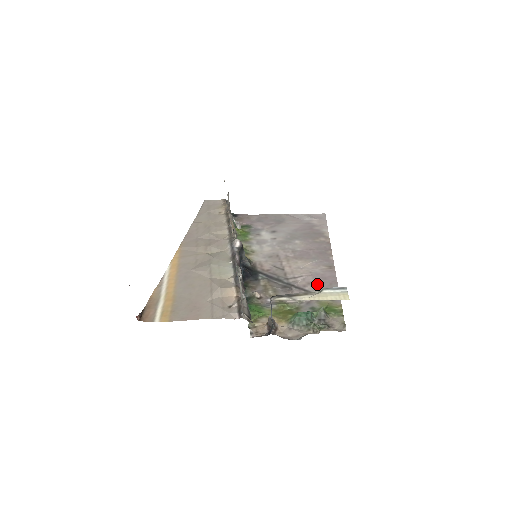
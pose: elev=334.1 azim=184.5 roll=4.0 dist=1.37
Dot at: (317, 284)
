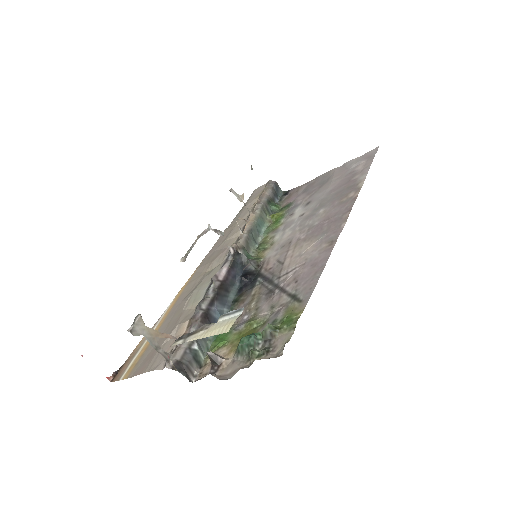
Dot at: (301, 278)
